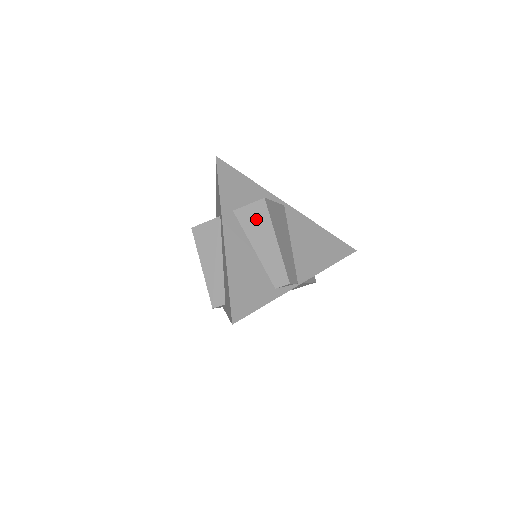
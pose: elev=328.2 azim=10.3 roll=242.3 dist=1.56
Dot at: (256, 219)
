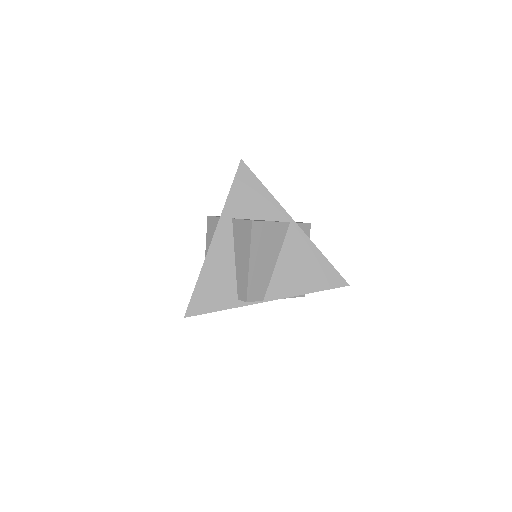
Dot at: (243, 235)
